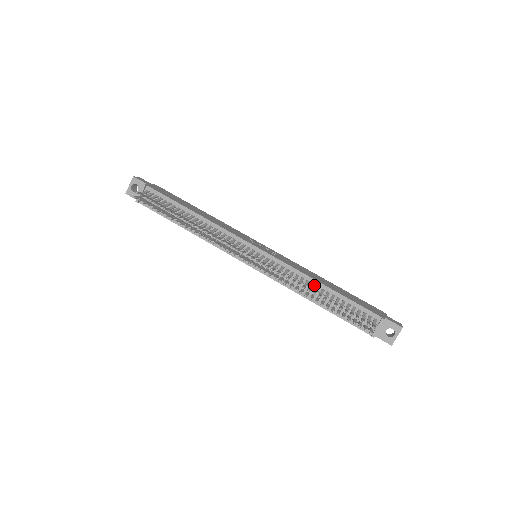
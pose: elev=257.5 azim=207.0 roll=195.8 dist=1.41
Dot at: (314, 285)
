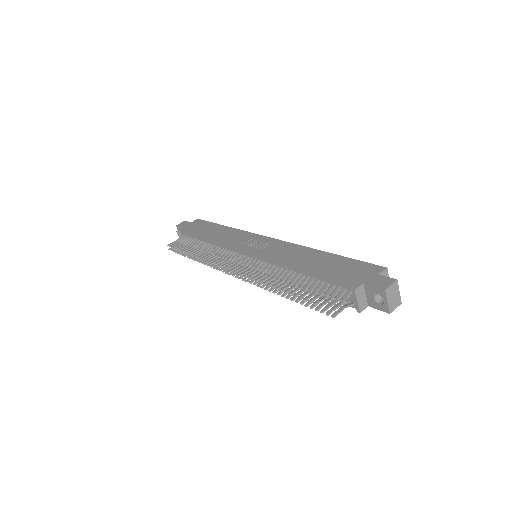
Dot at: (291, 271)
